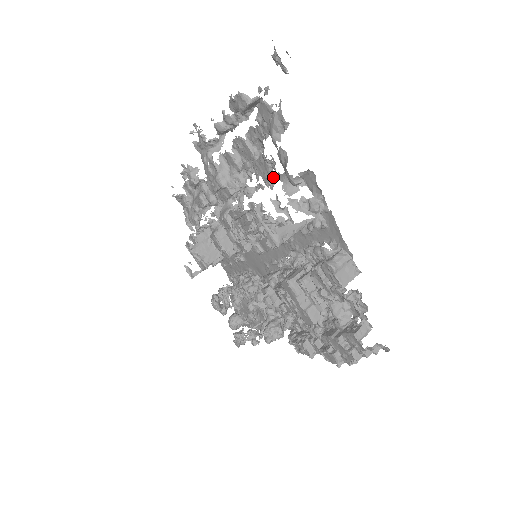
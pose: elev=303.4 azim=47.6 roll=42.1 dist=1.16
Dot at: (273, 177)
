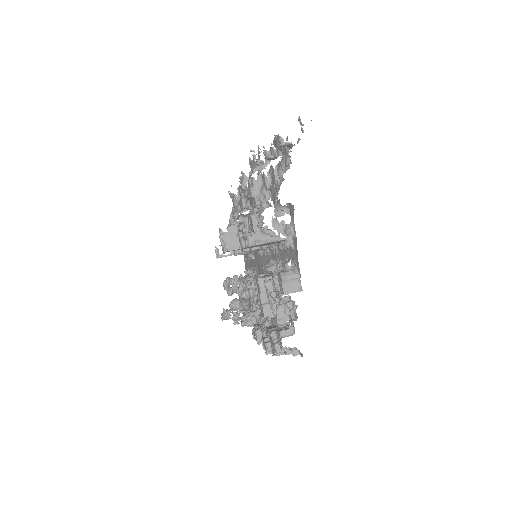
Dot at: occluded
